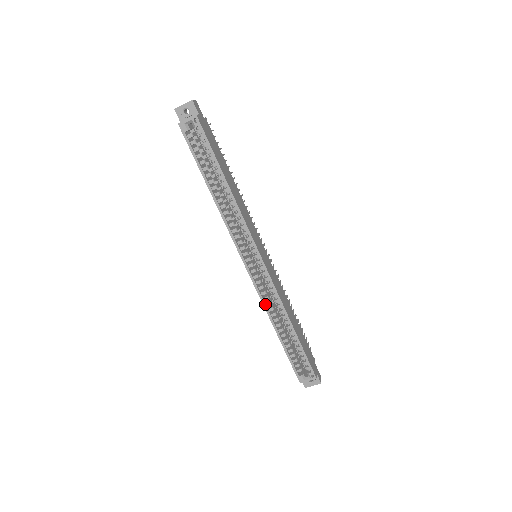
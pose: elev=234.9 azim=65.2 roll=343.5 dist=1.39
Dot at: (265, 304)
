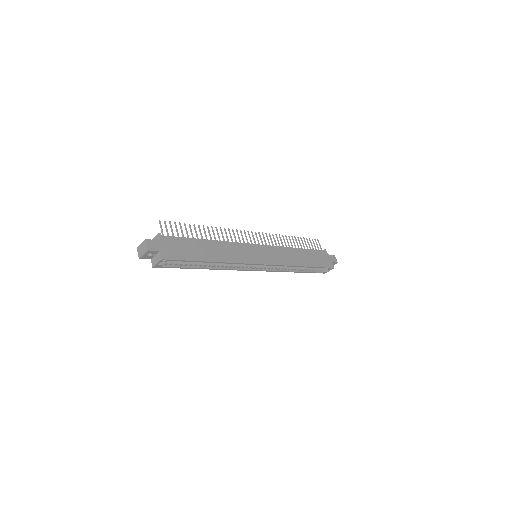
Dot at: (280, 271)
